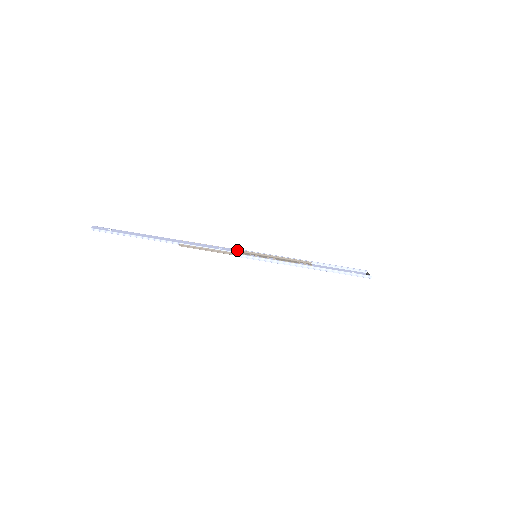
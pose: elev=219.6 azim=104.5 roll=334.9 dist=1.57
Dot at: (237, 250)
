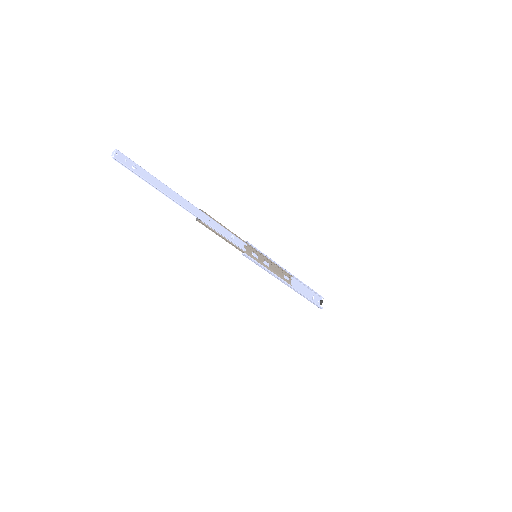
Dot at: (245, 244)
